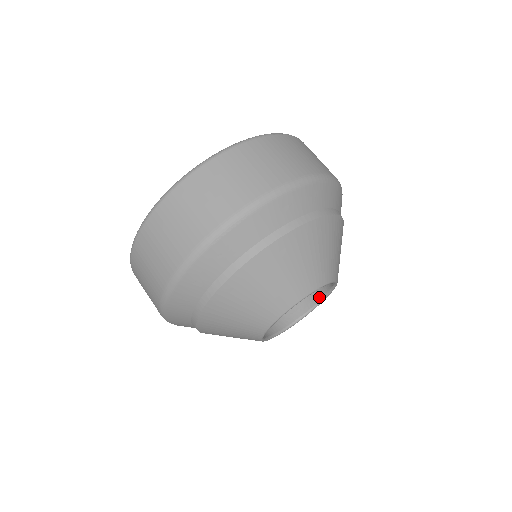
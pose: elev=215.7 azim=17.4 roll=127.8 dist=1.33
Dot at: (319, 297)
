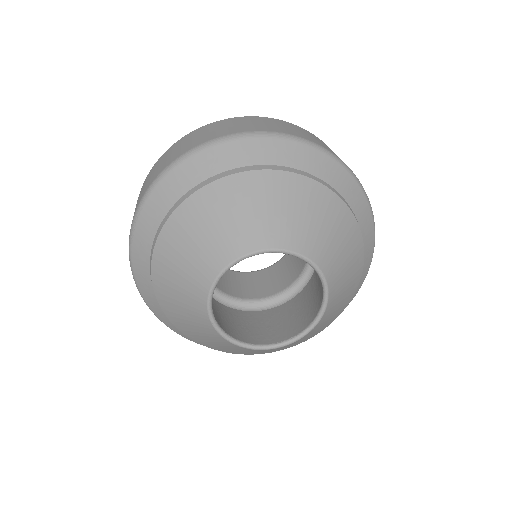
Dot at: occluded
